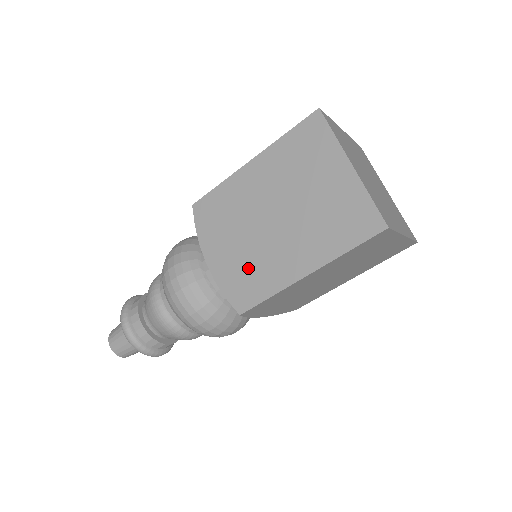
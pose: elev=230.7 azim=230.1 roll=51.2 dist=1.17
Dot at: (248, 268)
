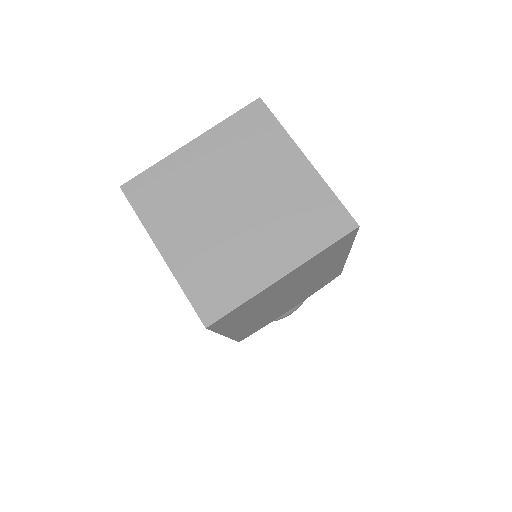
Dot at: occluded
